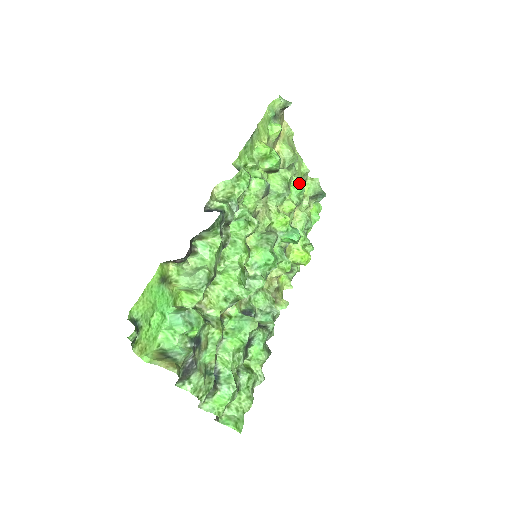
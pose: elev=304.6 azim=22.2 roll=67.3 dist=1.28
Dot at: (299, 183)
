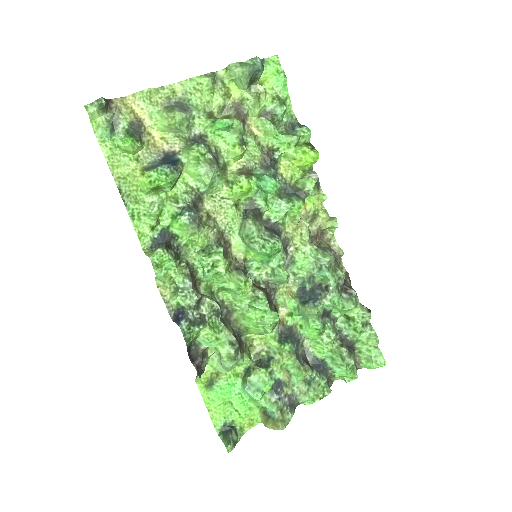
Dot at: (216, 123)
